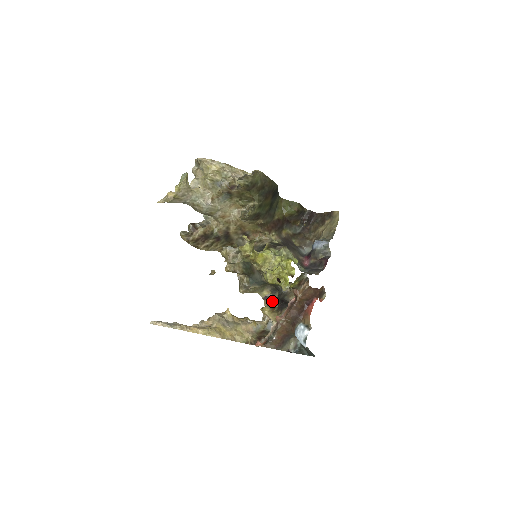
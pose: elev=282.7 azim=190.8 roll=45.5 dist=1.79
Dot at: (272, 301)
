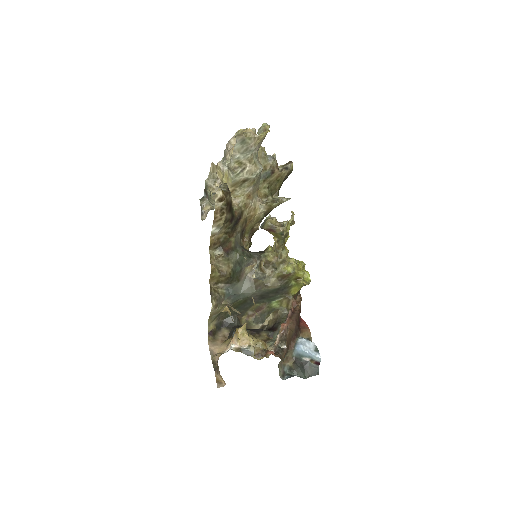
Dot at: (220, 337)
